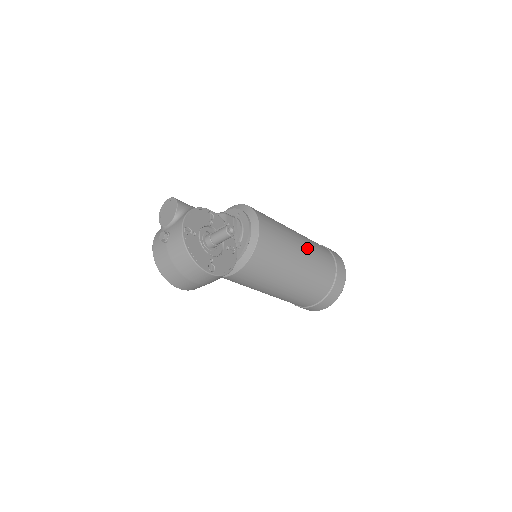
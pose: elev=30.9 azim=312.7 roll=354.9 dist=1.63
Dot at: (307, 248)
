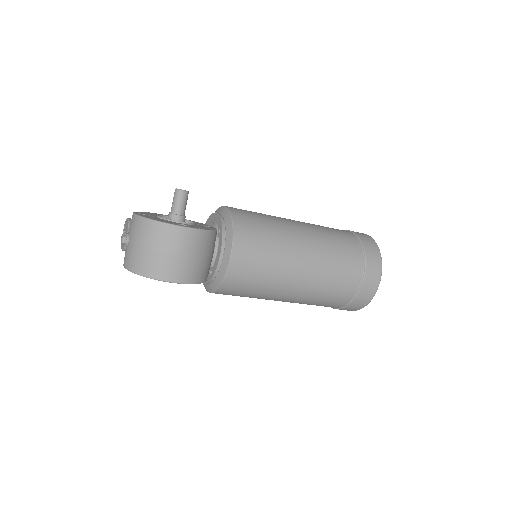
Dot at: occluded
